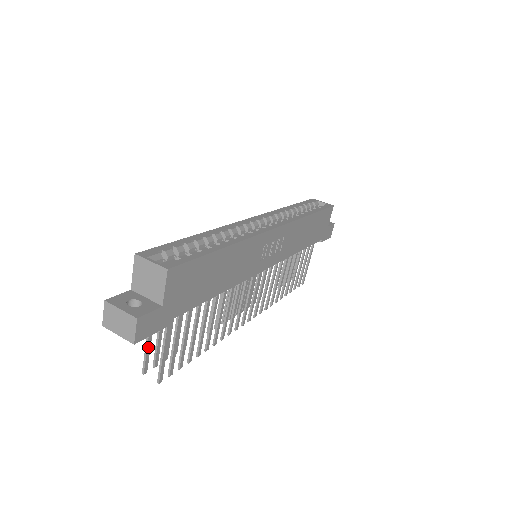
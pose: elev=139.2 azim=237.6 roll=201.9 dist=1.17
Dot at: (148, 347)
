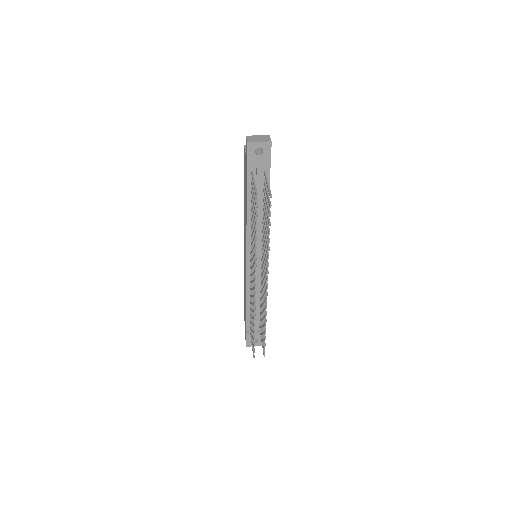
Dot at: (255, 186)
